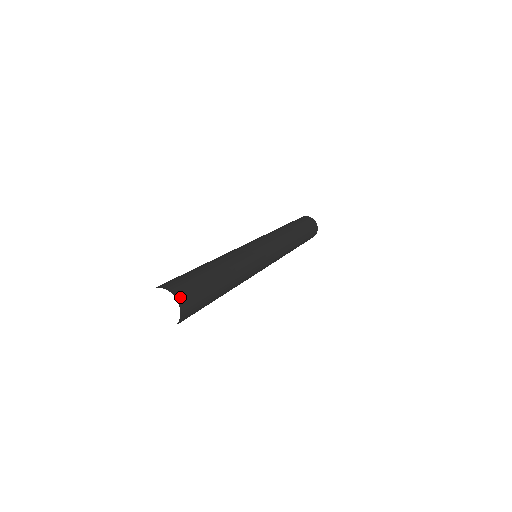
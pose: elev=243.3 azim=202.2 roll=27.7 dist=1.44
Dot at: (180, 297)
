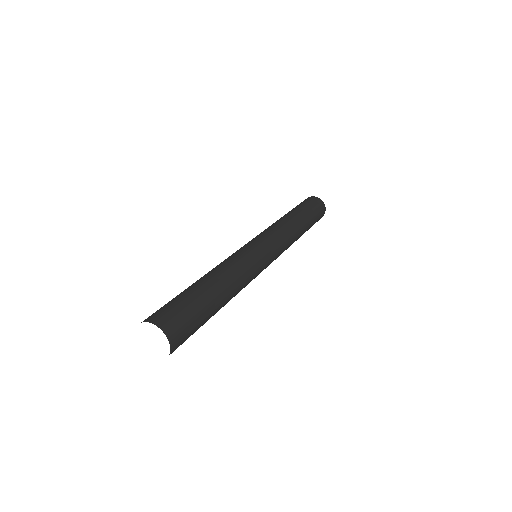
Dot at: (174, 341)
